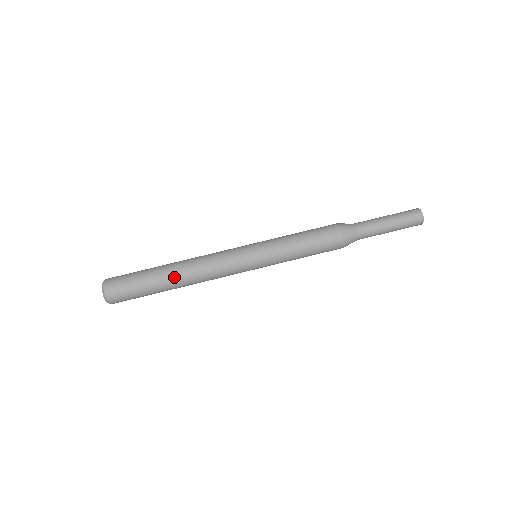
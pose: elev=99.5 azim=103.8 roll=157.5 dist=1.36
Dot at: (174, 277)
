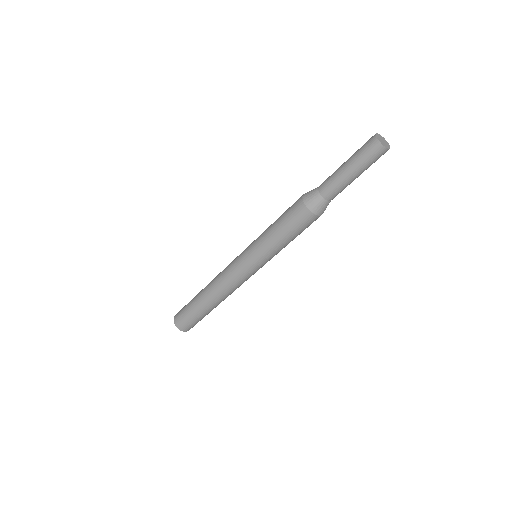
Dot at: (215, 305)
